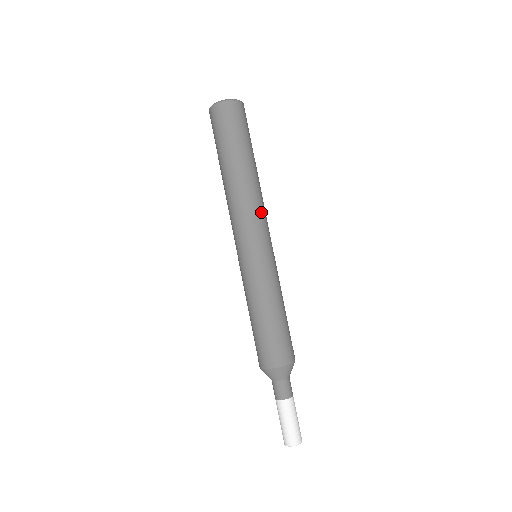
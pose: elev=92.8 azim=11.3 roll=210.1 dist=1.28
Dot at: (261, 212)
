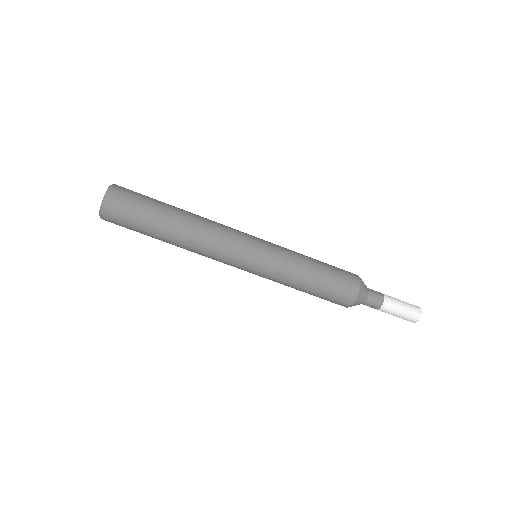
Dot at: (219, 244)
